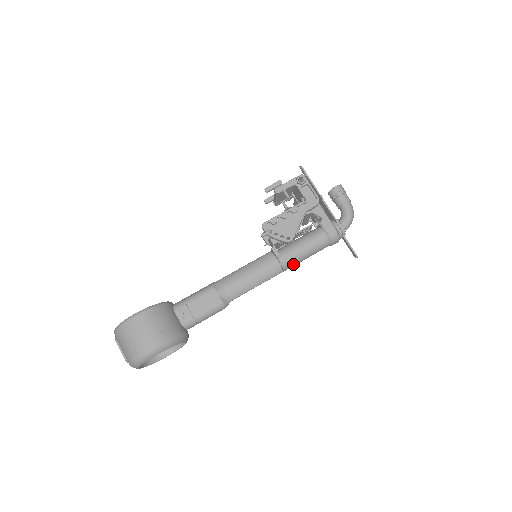
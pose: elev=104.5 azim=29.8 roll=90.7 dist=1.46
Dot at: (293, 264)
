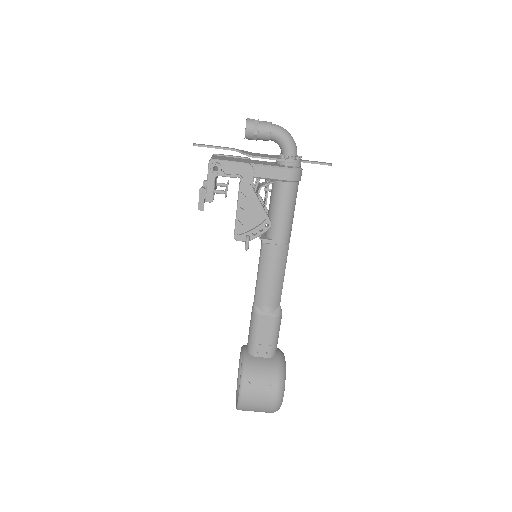
Dot at: (290, 231)
